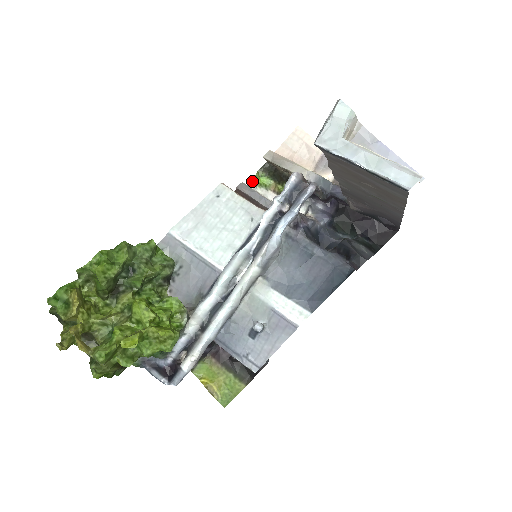
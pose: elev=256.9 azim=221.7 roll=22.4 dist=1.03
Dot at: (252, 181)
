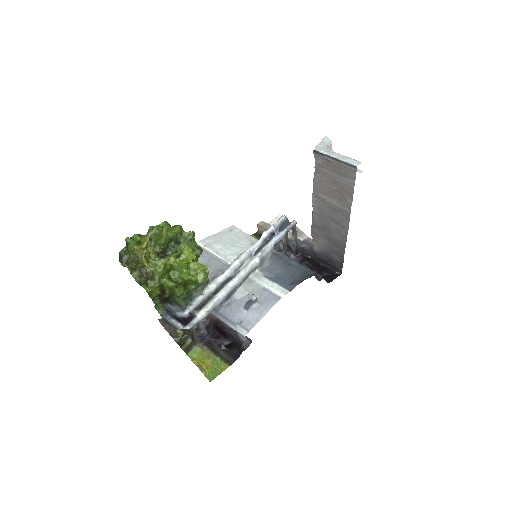
Dot at: occluded
